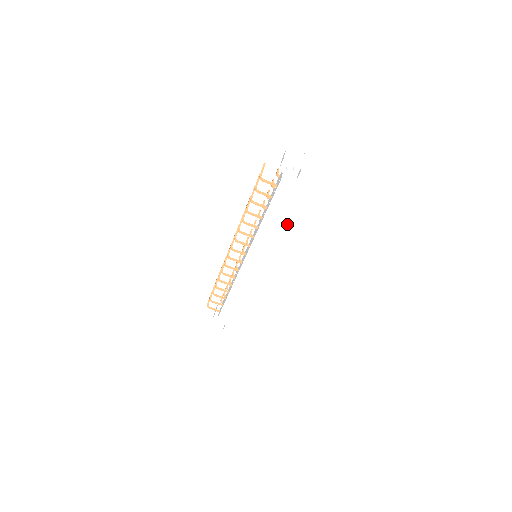
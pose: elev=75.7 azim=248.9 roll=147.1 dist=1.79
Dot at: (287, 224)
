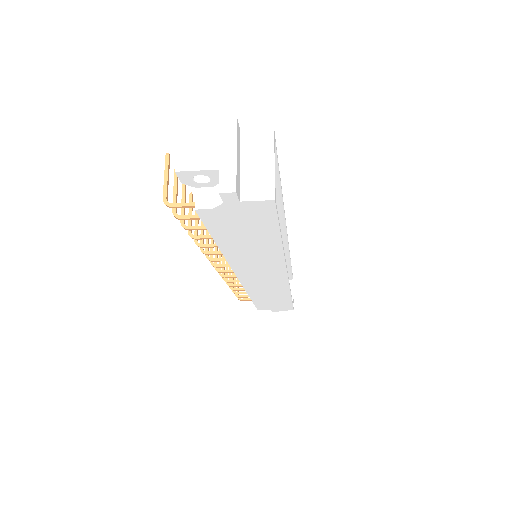
Dot at: (263, 243)
